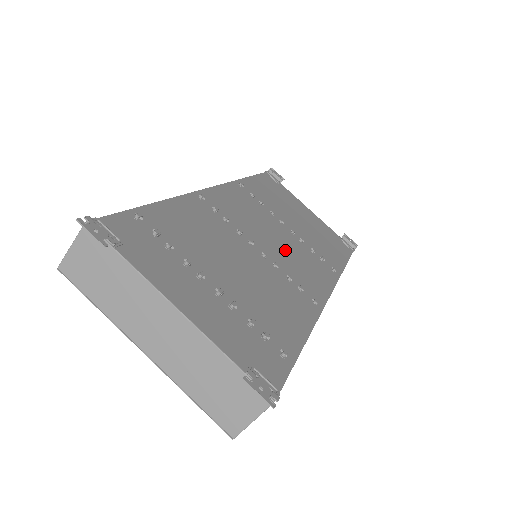
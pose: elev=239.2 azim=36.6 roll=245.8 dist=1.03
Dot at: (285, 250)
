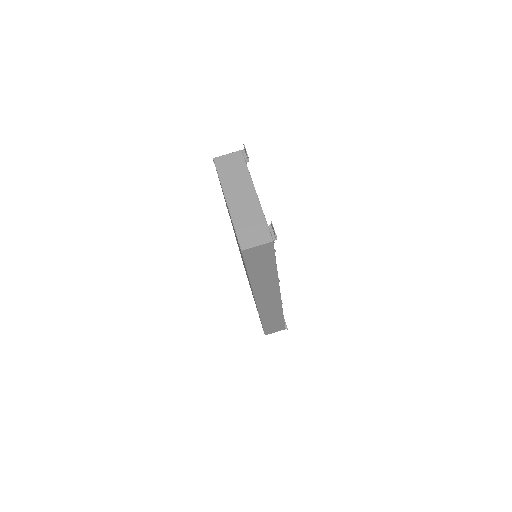
Dot at: occluded
